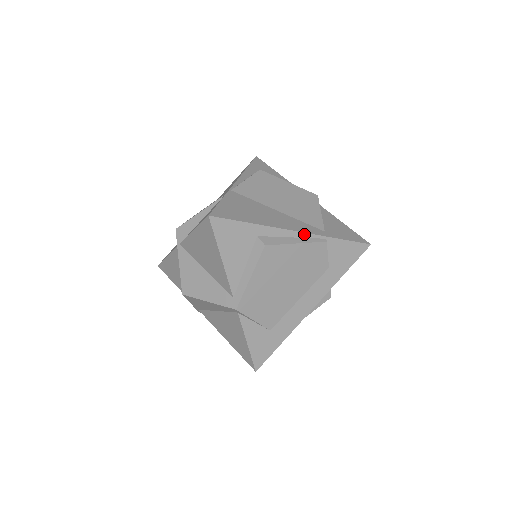
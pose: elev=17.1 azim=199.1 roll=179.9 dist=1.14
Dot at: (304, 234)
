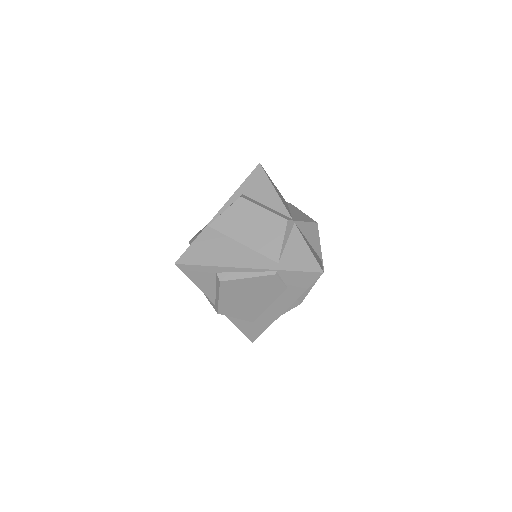
Dot at: (255, 269)
